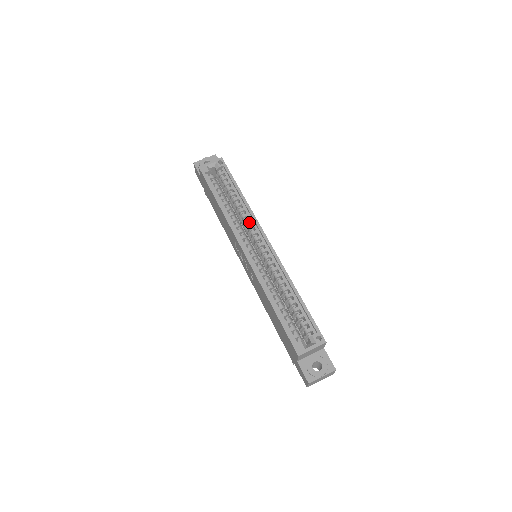
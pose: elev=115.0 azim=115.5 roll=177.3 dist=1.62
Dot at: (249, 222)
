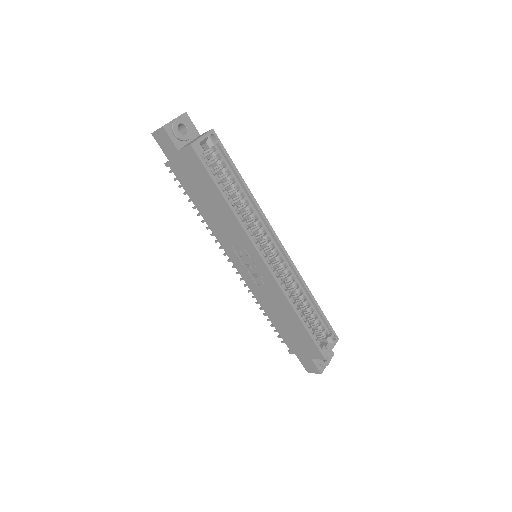
Dot at: (258, 223)
